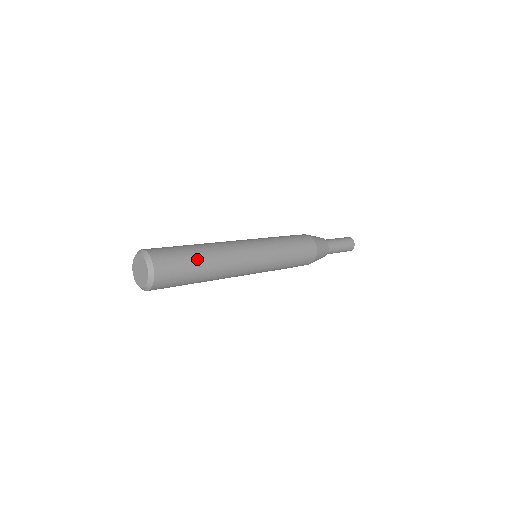
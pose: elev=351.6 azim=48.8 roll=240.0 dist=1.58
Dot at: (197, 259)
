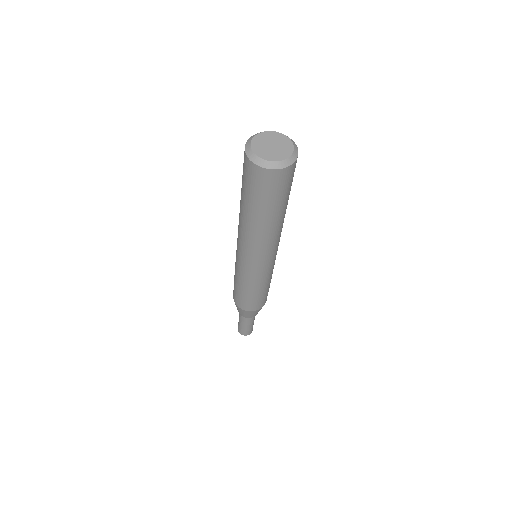
Dot at: occluded
